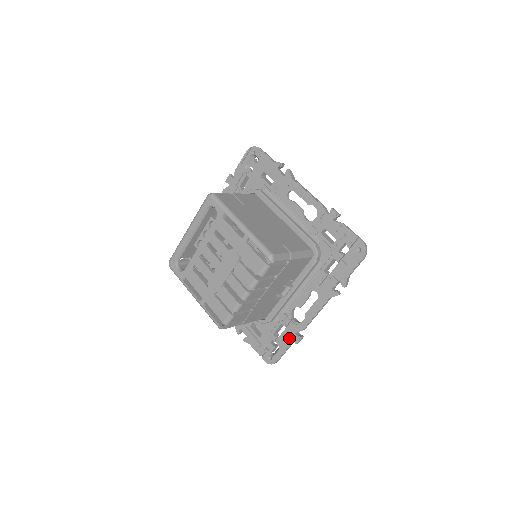
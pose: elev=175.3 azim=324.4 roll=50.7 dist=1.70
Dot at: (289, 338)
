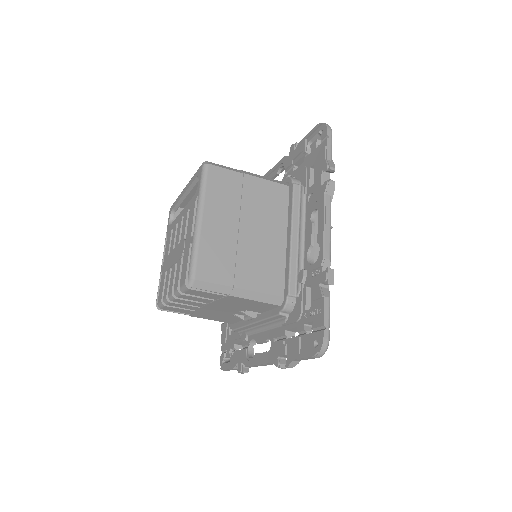
Dot at: (237, 361)
